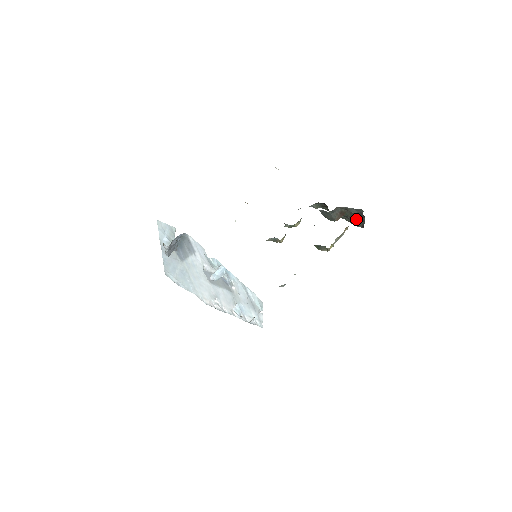
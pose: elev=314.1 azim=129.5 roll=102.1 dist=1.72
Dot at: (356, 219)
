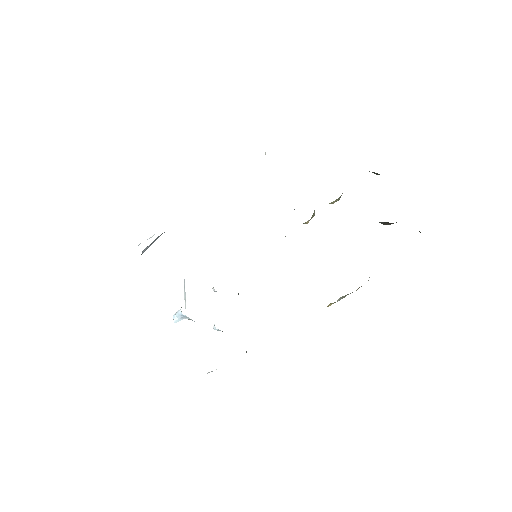
Dot at: occluded
